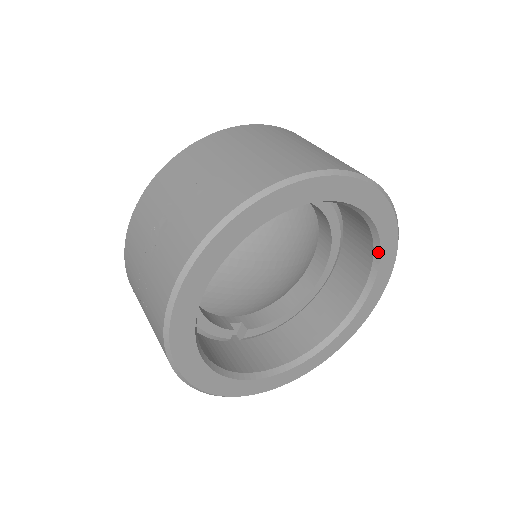
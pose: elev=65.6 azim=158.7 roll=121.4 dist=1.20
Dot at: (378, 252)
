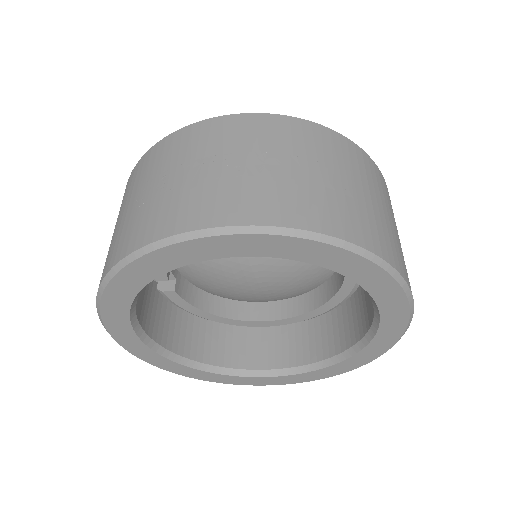
Dot at: (328, 364)
